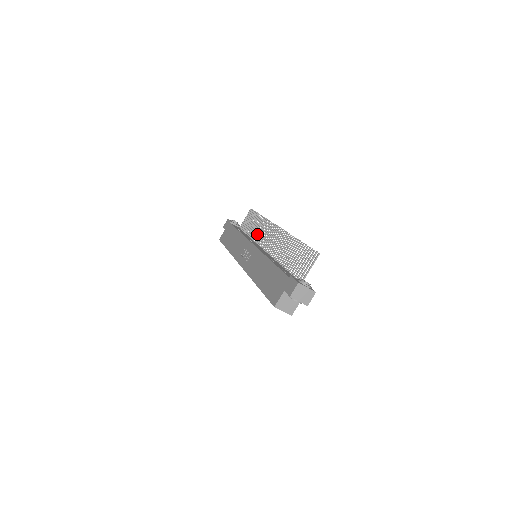
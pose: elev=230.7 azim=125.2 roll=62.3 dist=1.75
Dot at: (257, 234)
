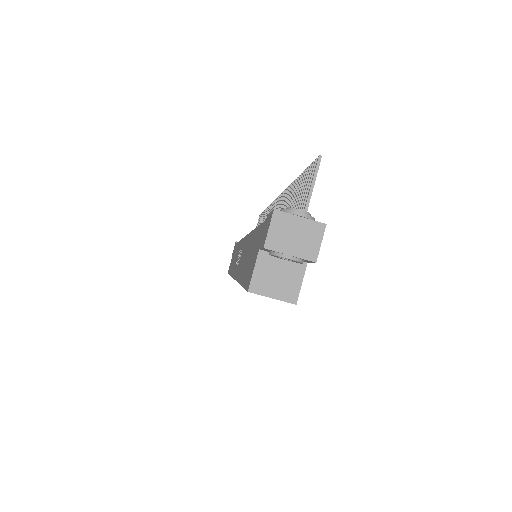
Dot at: occluded
